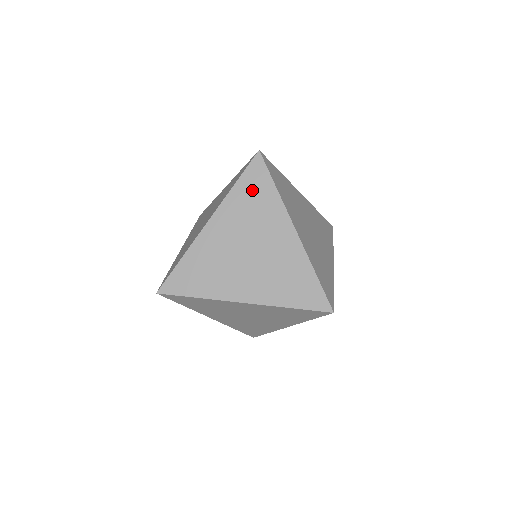
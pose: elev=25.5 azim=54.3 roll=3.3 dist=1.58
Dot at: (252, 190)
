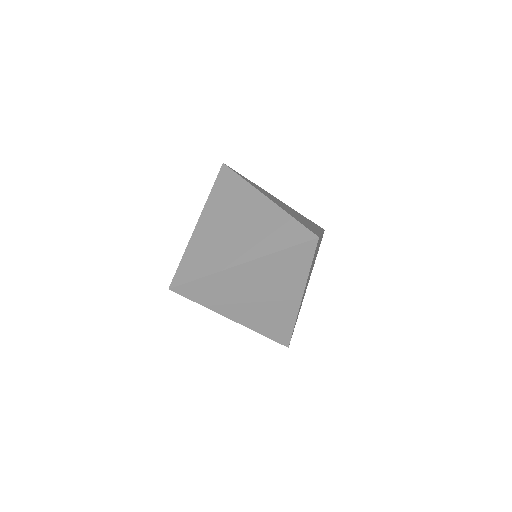
Dot at: (225, 188)
